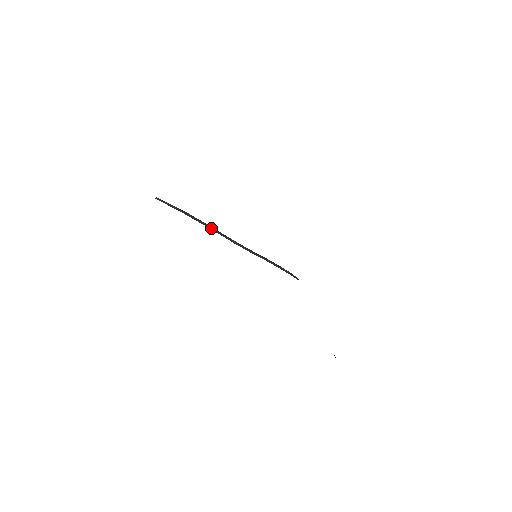
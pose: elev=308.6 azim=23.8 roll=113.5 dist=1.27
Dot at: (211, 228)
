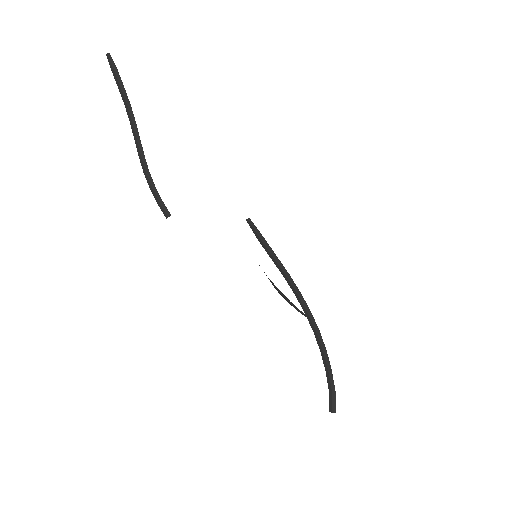
Dot at: occluded
